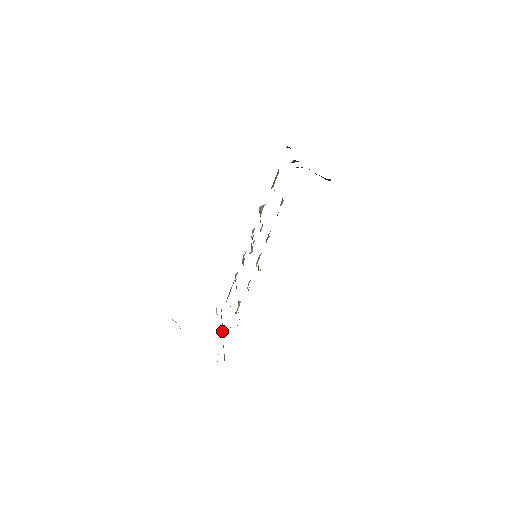
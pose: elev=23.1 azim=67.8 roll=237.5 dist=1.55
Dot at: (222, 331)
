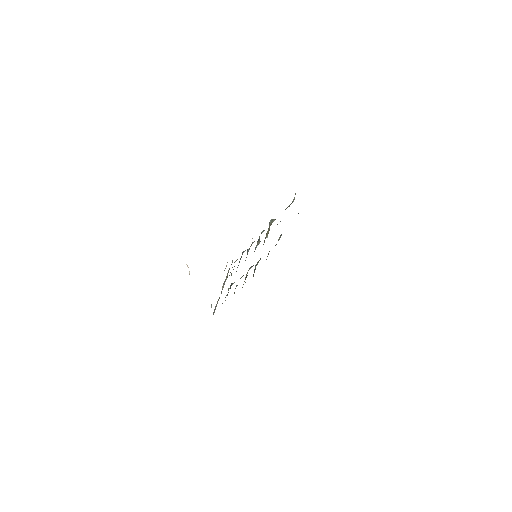
Dot at: (223, 285)
